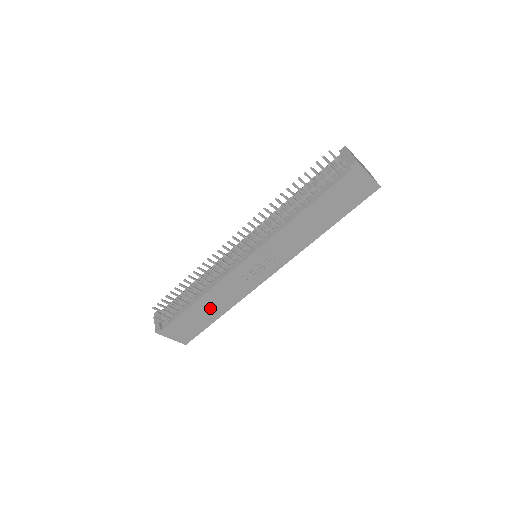
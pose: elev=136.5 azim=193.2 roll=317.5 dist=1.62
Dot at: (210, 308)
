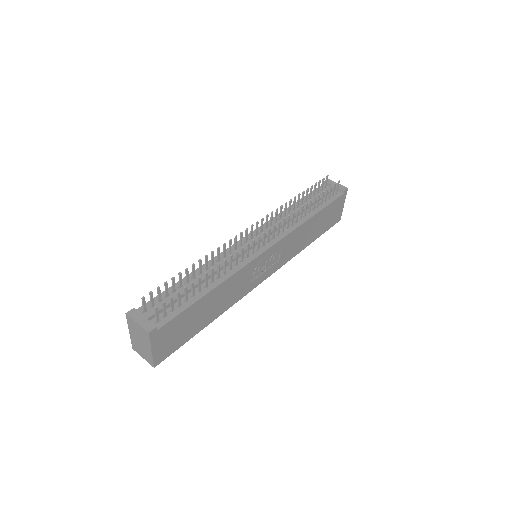
Dot at: (209, 308)
